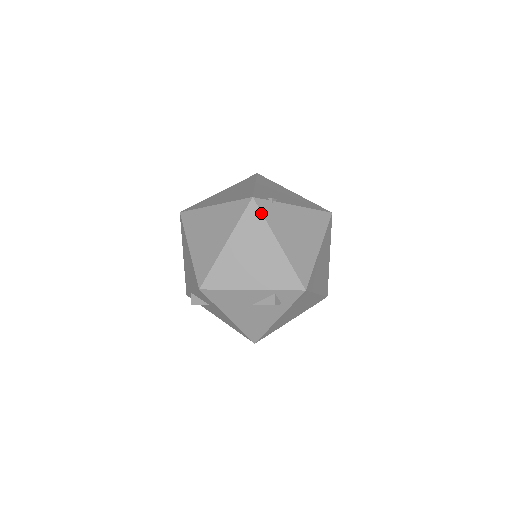
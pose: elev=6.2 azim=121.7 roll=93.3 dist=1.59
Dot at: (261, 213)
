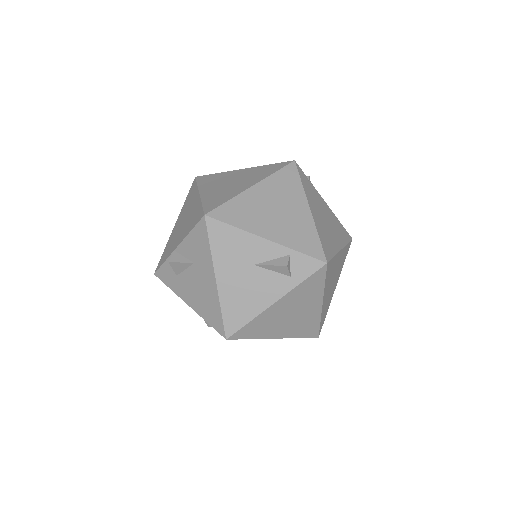
Dot at: (299, 176)
